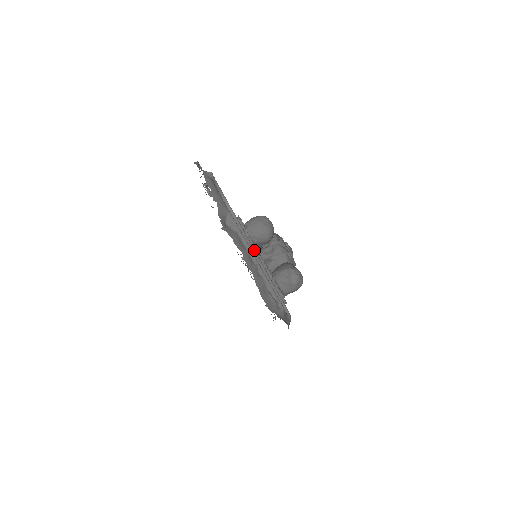
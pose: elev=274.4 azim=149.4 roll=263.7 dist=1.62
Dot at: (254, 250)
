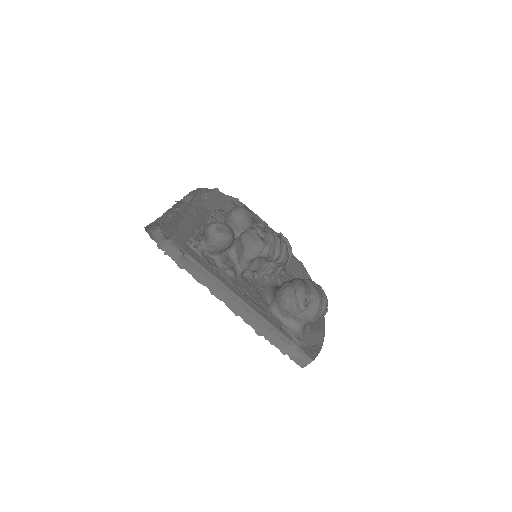
Dot at: (193, 213)
